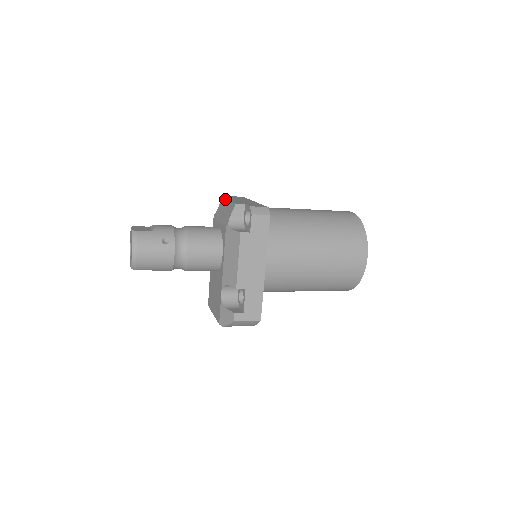
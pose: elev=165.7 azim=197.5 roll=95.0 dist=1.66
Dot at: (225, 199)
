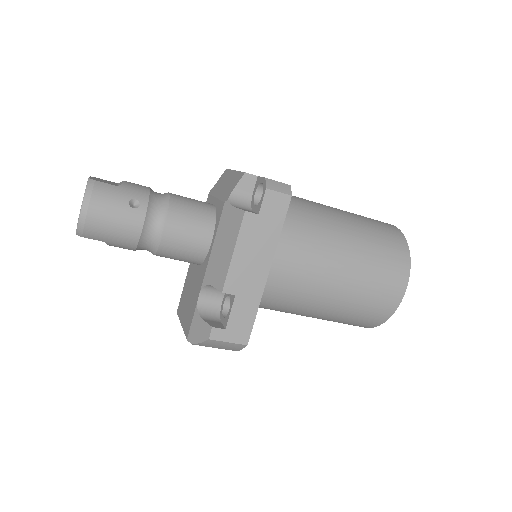
Dot at: (230, 170)
